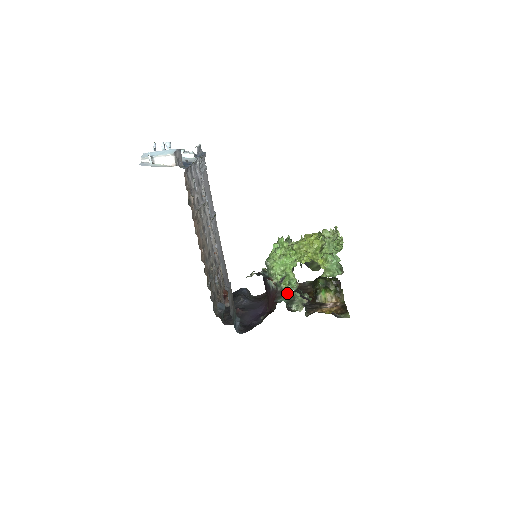
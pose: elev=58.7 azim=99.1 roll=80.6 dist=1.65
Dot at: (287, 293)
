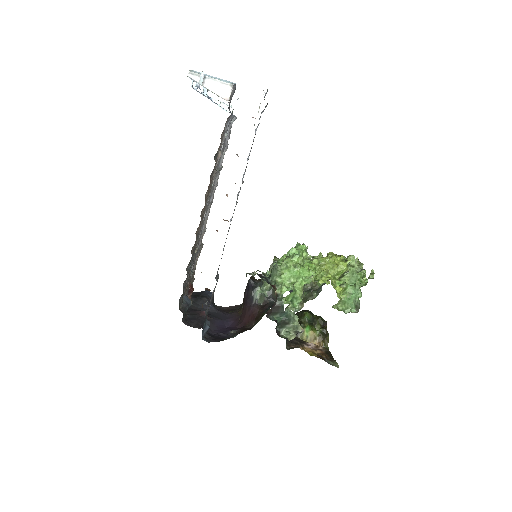
Dot at: (285, 312)
